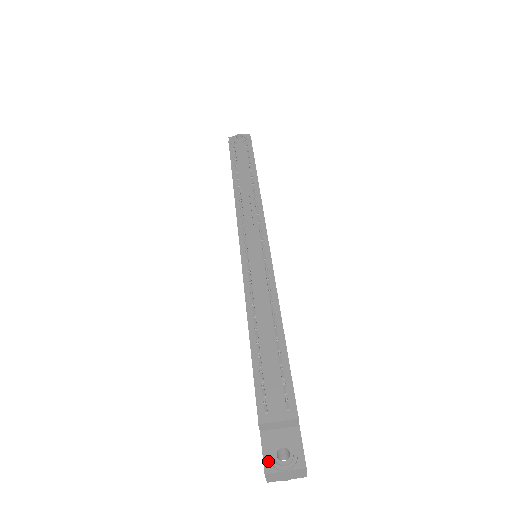
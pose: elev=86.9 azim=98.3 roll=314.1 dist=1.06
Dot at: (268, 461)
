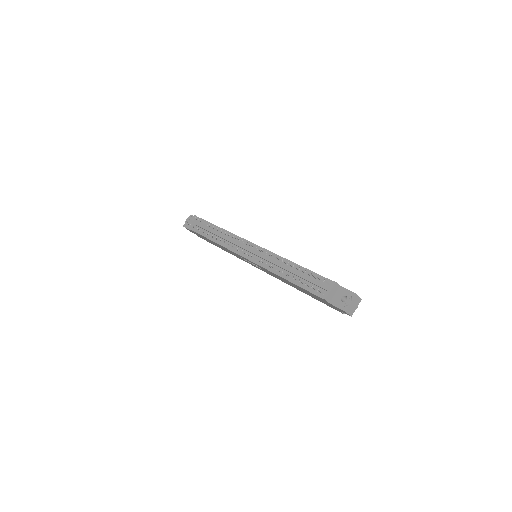
Dot at: (342, 307)
